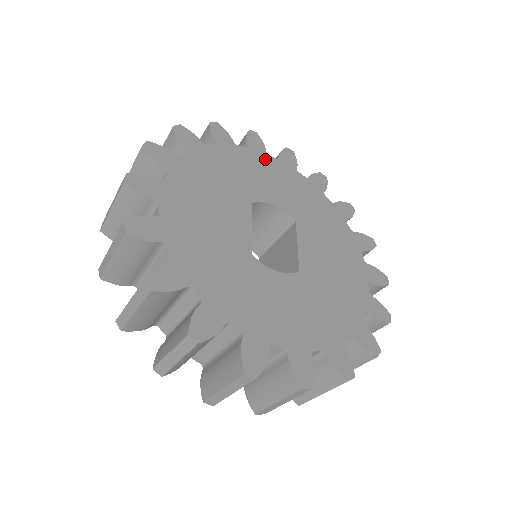
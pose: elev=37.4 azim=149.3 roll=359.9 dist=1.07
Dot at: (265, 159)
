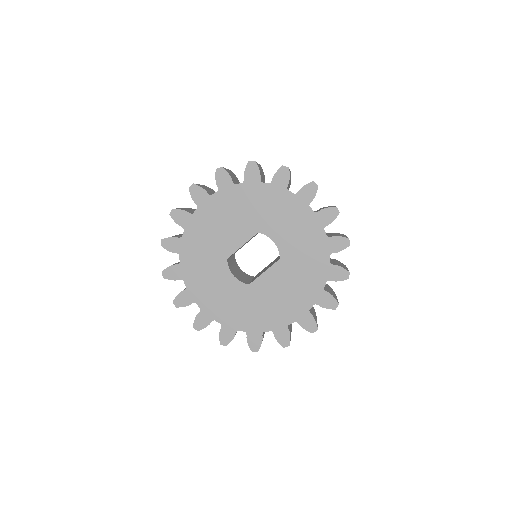
Dot at: (302, 208)
